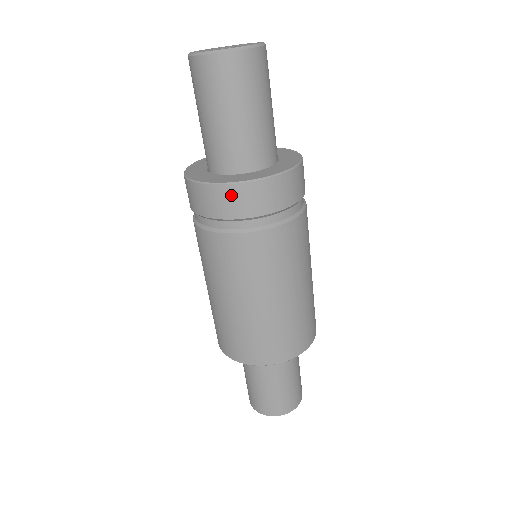
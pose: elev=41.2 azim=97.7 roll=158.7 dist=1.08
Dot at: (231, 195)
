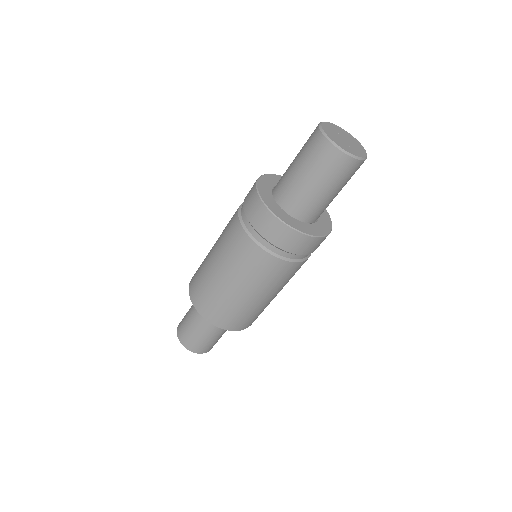
Dot at: (293, 237)
